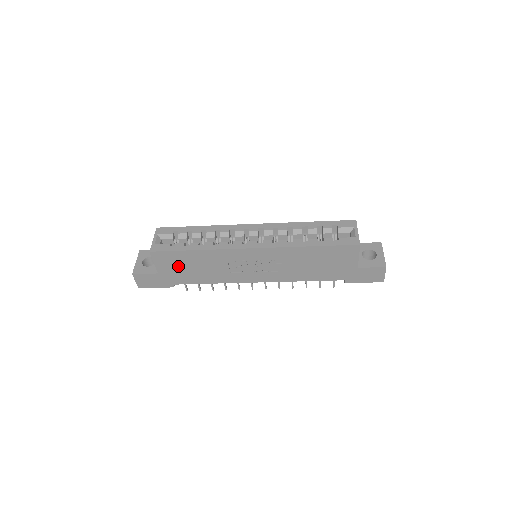
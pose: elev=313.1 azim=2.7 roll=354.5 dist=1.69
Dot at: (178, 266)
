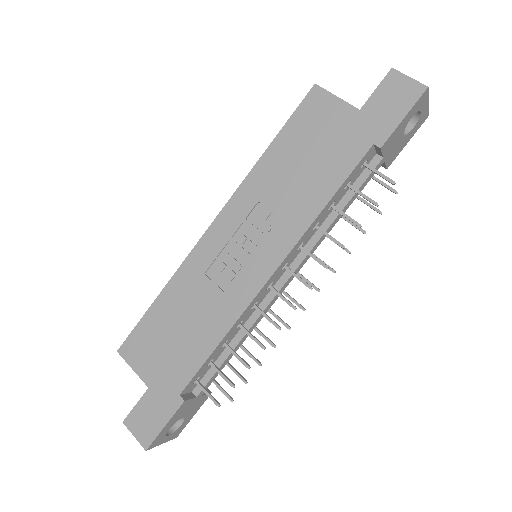
Dot at: (161, 347)
